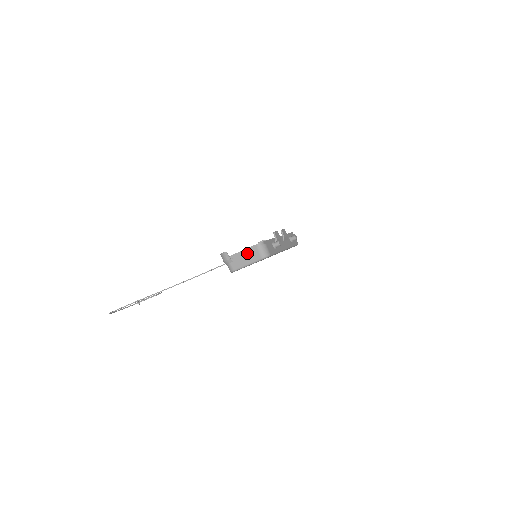
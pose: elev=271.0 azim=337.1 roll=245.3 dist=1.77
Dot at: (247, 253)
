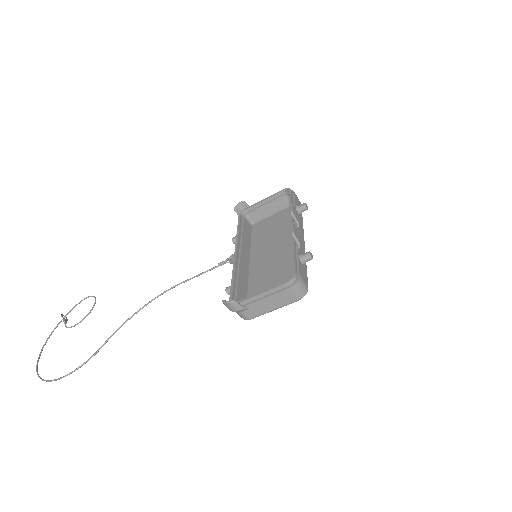
Dot at: (272, 297)
